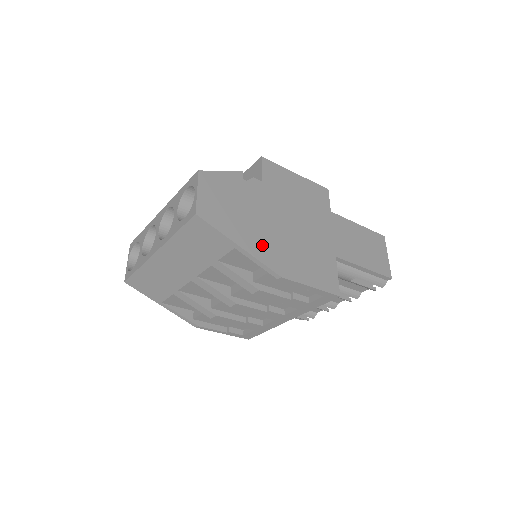
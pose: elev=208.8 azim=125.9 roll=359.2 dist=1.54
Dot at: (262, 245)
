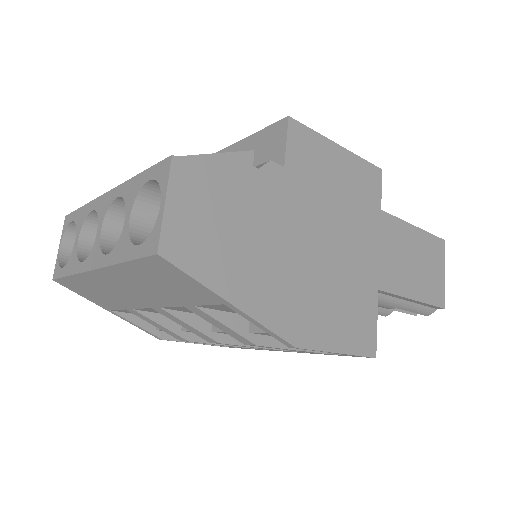
Dot at: (271, 294)
